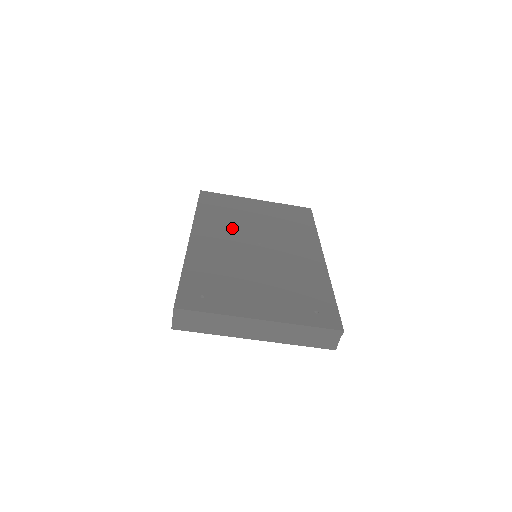
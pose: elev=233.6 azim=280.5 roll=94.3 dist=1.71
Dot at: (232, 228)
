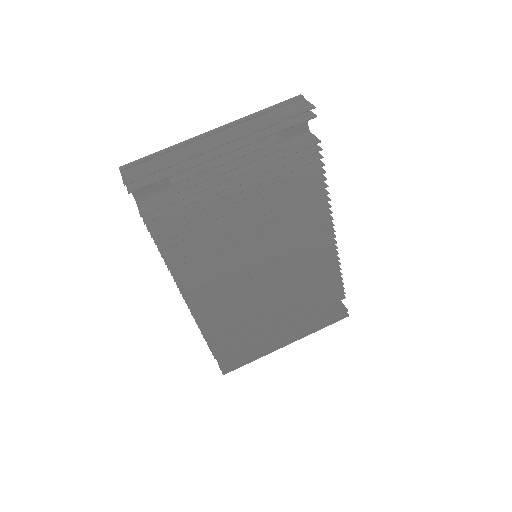
Dot at: occluded
